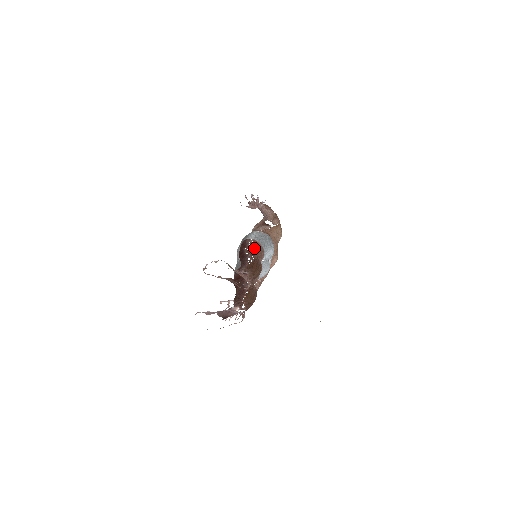
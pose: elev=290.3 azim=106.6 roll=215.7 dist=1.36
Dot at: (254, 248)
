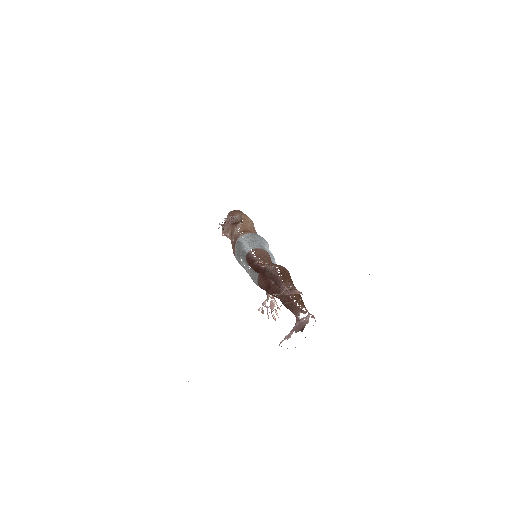
Dot at: (260, 256)
